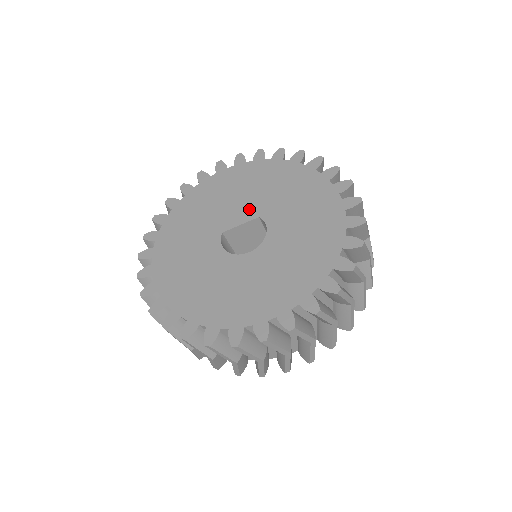
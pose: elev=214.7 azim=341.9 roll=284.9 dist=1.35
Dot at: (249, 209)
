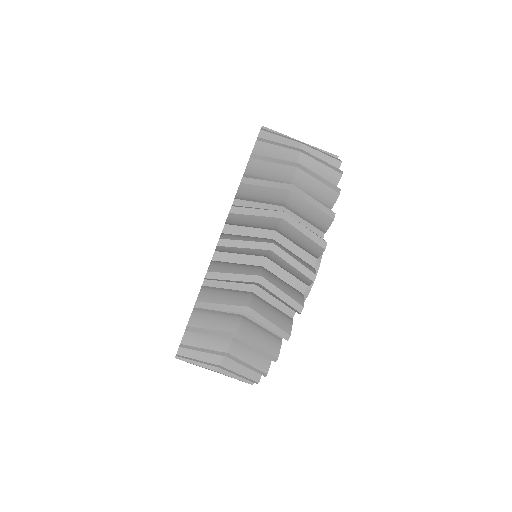
Dot at: occluded
